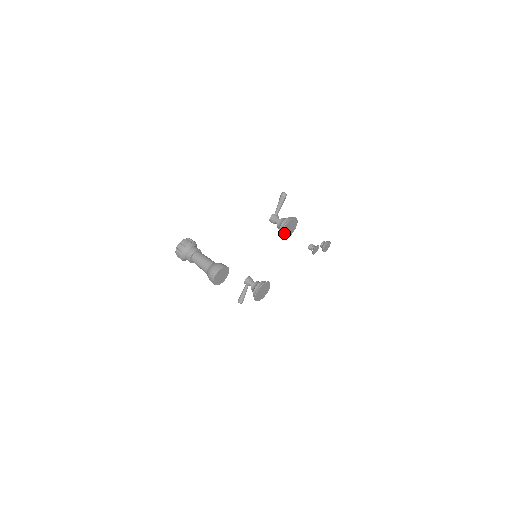
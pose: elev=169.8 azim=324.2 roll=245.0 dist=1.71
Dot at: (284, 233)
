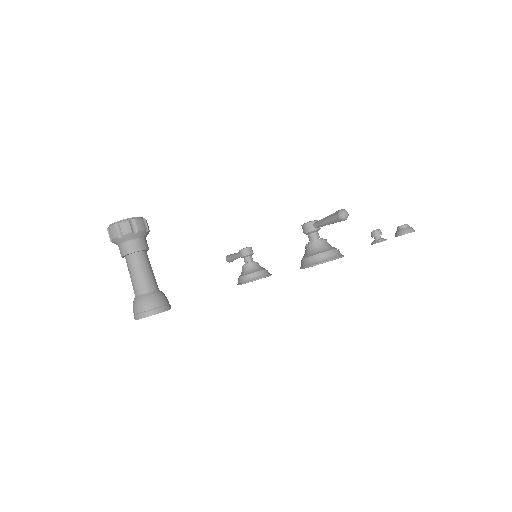
Dot at: occluded
